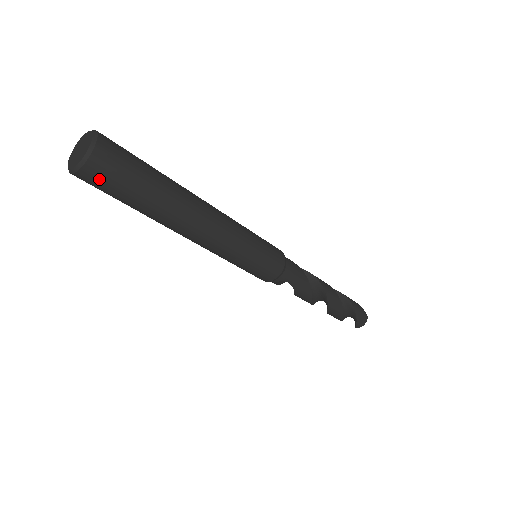
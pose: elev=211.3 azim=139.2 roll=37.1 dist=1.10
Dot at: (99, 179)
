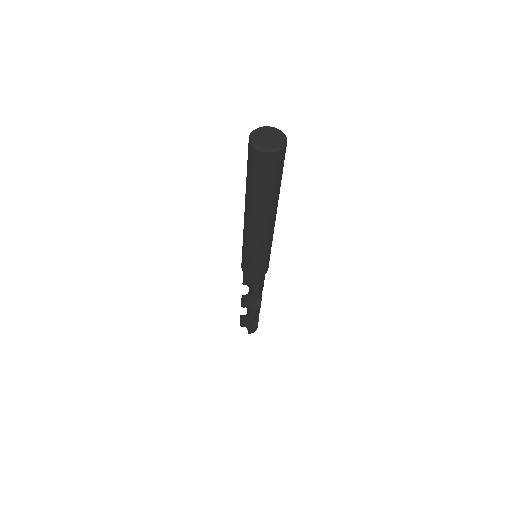
Dot at: (276, 163)
